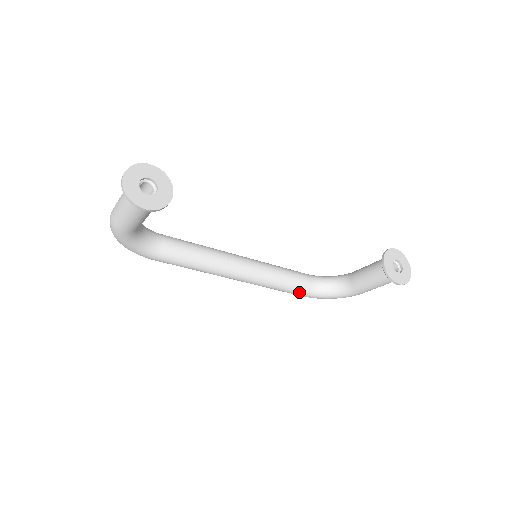
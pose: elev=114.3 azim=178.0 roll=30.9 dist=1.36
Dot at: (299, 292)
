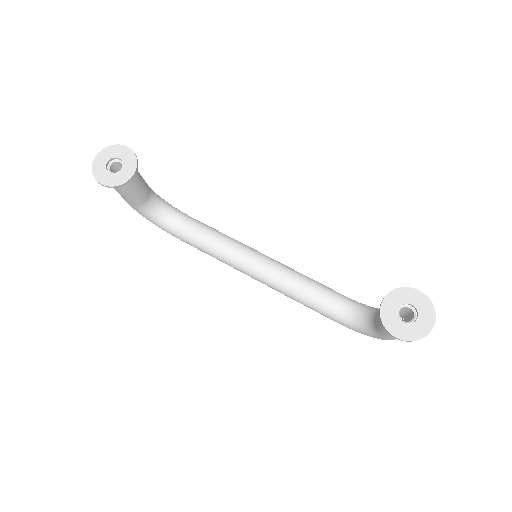
Dot at: (323, 313)
